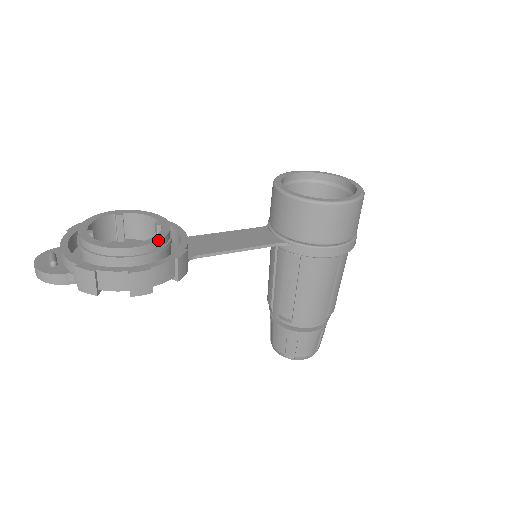
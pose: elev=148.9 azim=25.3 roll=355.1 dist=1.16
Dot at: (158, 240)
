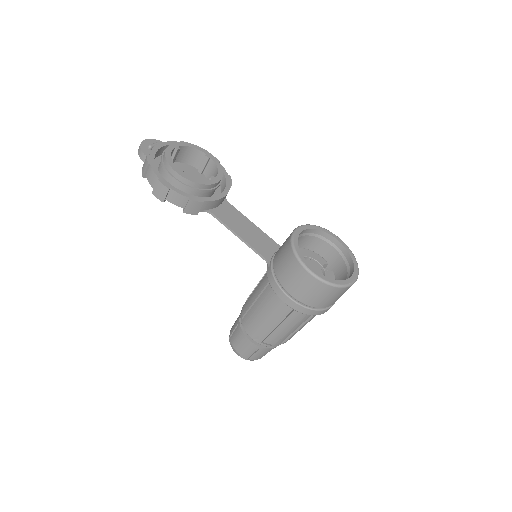
Dot at: (192, 181)
